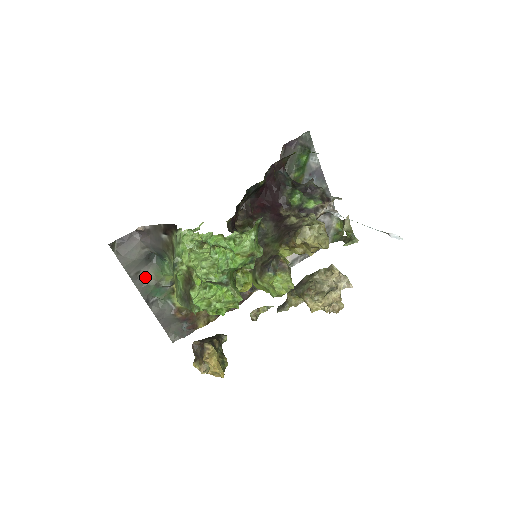
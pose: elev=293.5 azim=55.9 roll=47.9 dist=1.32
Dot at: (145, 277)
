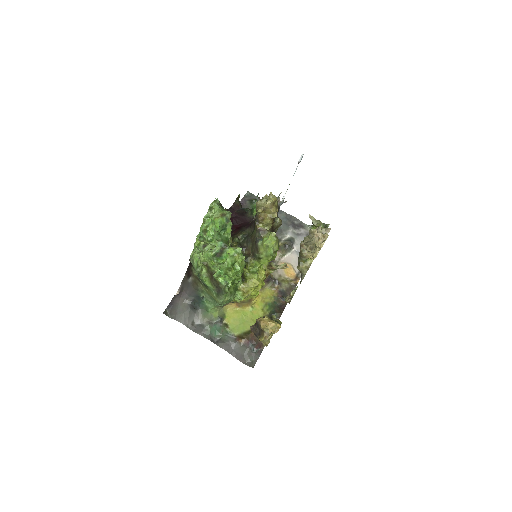
Dot at: (200, 324)
